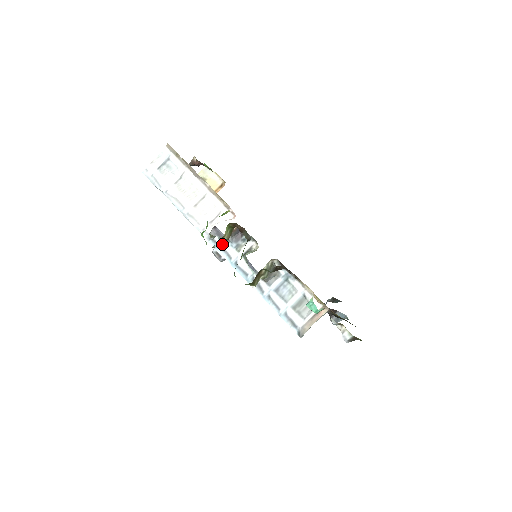
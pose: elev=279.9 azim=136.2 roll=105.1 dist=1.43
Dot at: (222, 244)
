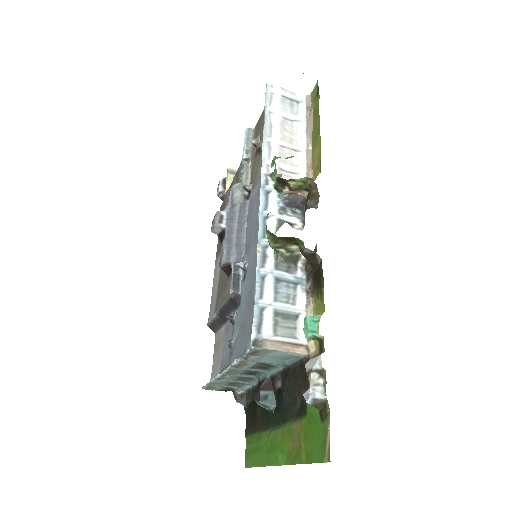
Dot at: (271, 192)
